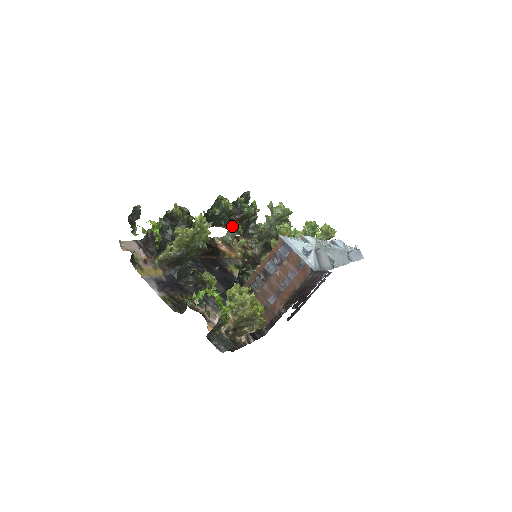
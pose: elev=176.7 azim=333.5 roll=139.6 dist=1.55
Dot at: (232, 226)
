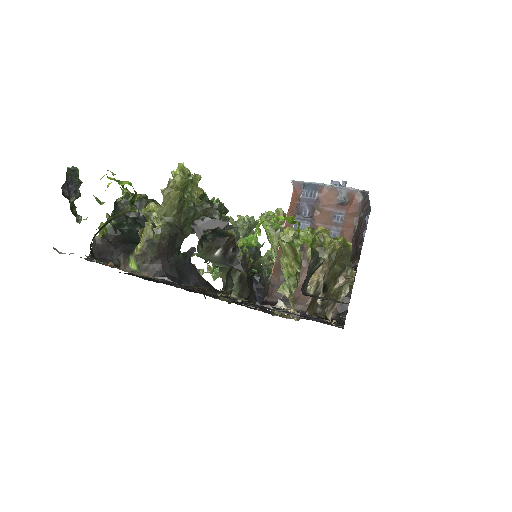
Dot at: (213, 213)
